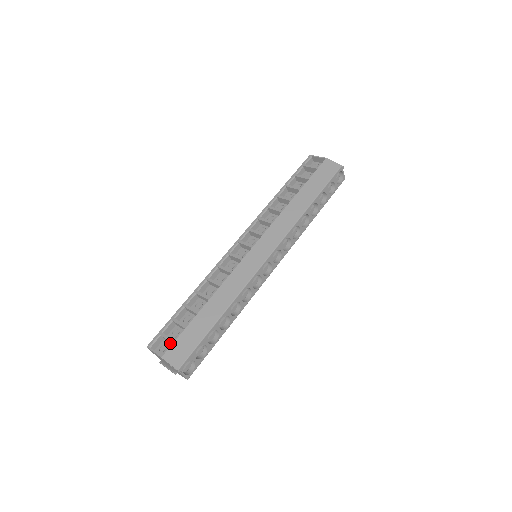
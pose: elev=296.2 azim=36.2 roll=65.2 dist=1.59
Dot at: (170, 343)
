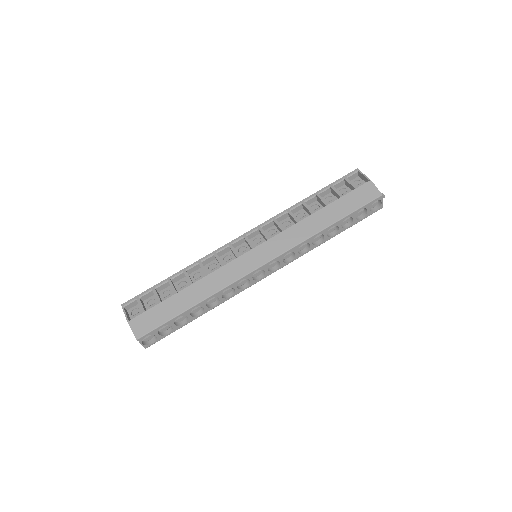
Dot at: occluded
